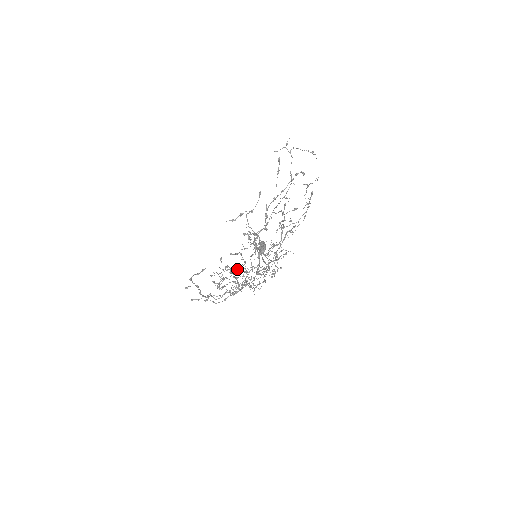
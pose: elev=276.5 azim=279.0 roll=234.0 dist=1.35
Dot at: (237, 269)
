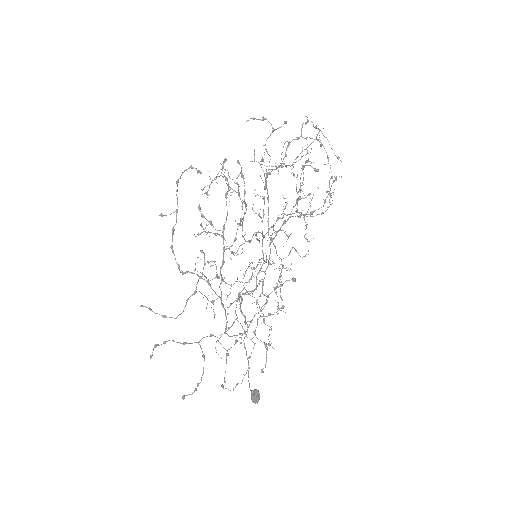
Dot at: (237, 182)
